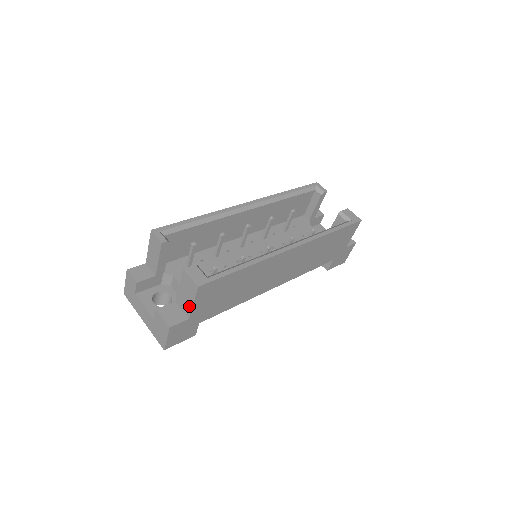
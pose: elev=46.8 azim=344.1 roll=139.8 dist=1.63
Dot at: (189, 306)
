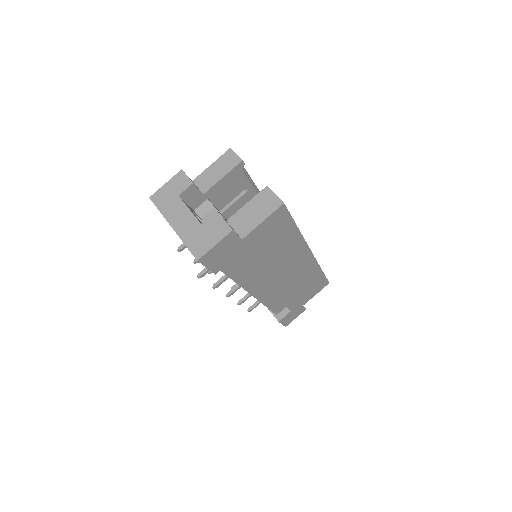
Dot at: (252, 224)
